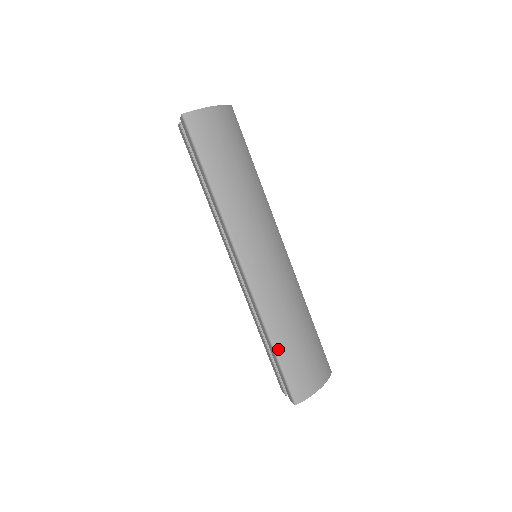
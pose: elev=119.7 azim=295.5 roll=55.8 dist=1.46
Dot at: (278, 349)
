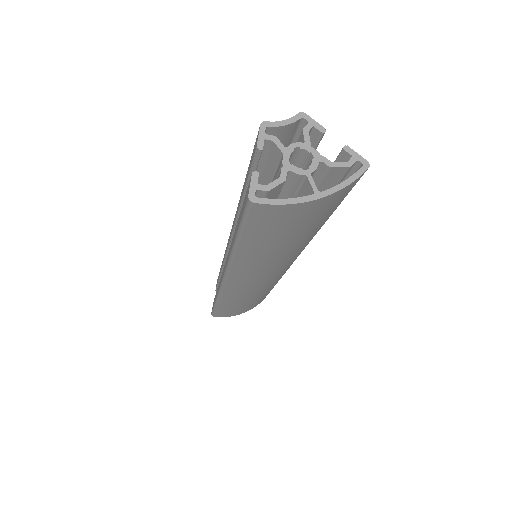
Dot at: (219, 306)
